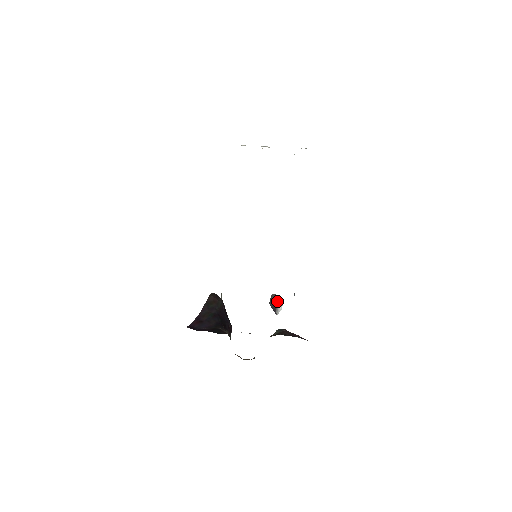
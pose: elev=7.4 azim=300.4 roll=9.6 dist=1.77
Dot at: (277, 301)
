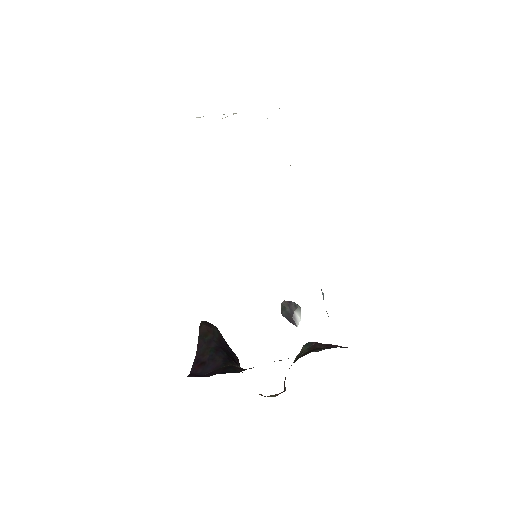
Dot at: (292, 309)
